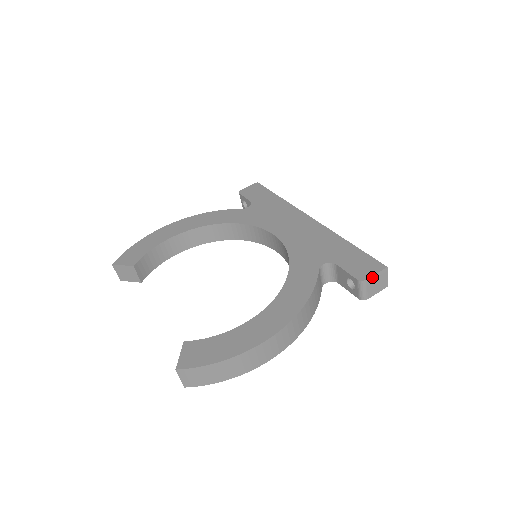
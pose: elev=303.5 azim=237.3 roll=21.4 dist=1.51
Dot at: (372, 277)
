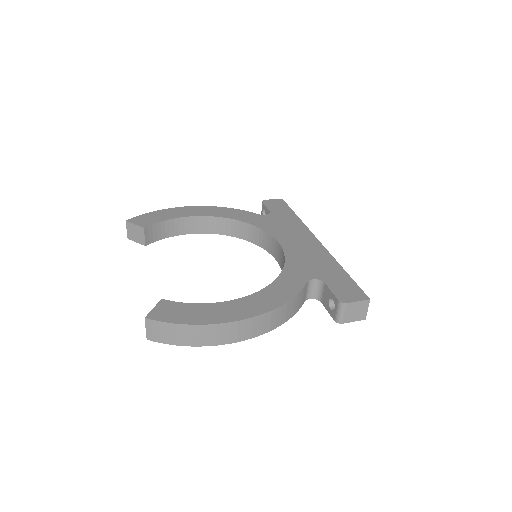
Dot at: (353, 303)
